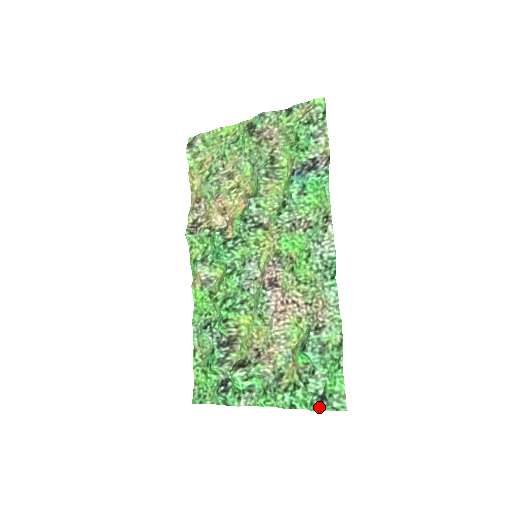
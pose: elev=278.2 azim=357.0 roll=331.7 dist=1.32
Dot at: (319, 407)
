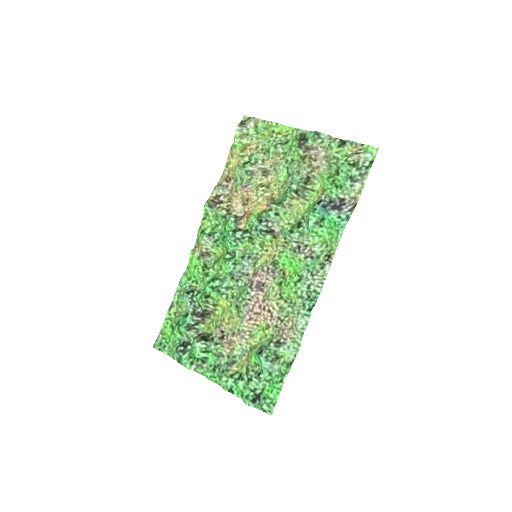
Dot at: (251, 403)
